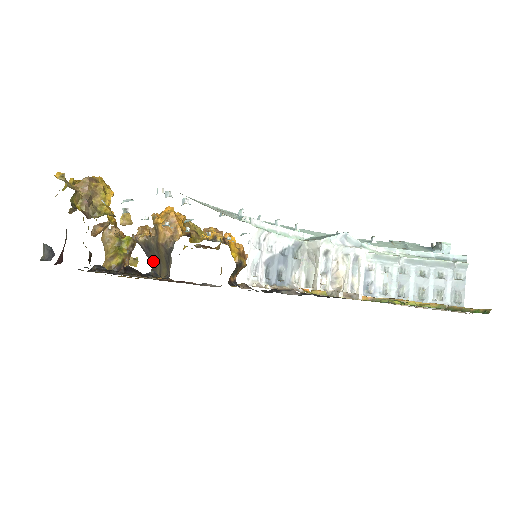
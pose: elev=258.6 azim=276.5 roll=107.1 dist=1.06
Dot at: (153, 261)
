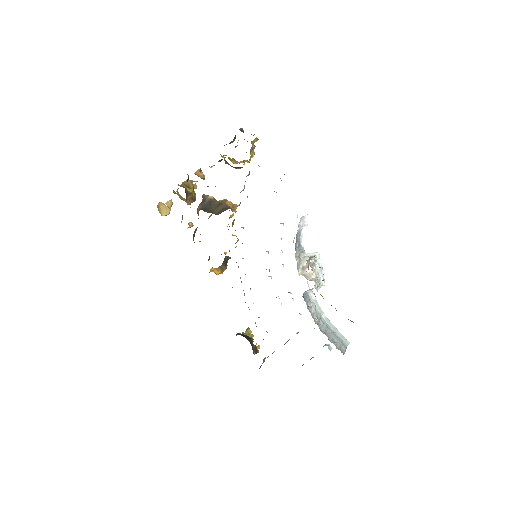
Dot at: (207, 208)
